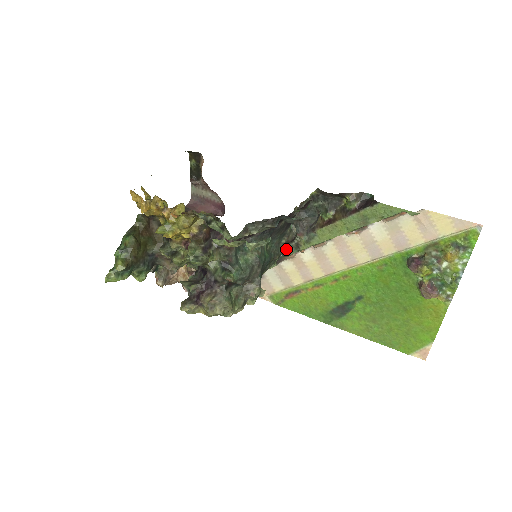
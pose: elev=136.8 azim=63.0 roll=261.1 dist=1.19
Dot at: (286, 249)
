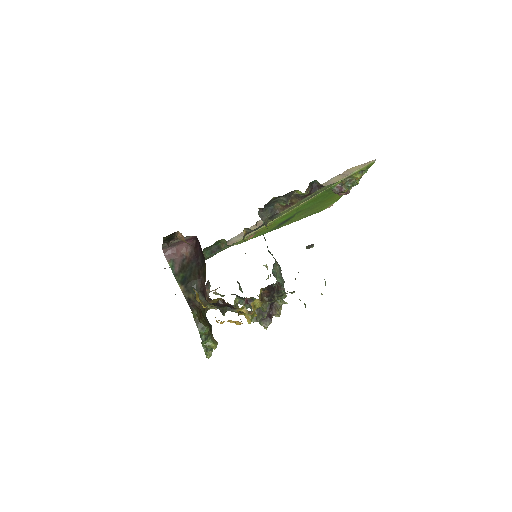
Dot at: (256, 229)
